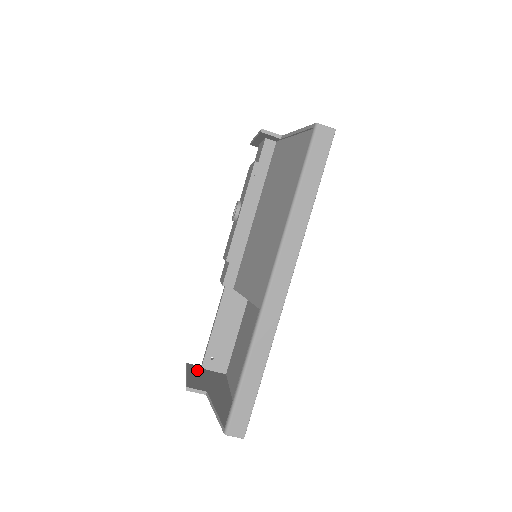
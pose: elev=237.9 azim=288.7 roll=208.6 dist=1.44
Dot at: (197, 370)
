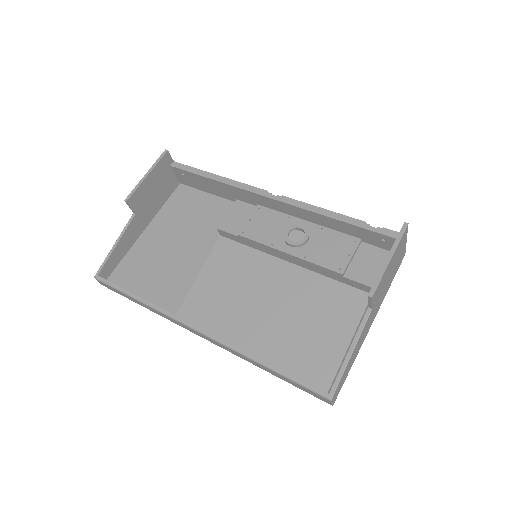
Dot at: (163, 169)
